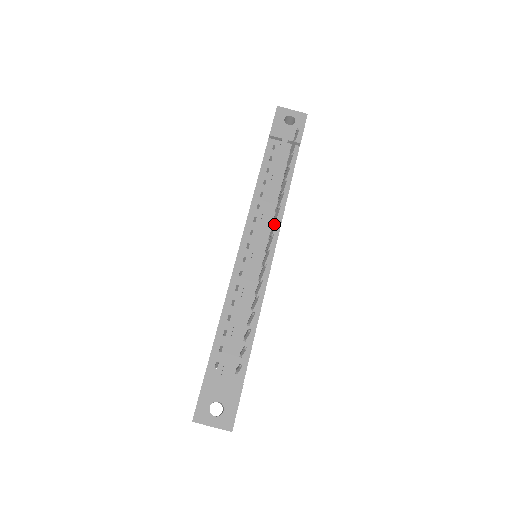
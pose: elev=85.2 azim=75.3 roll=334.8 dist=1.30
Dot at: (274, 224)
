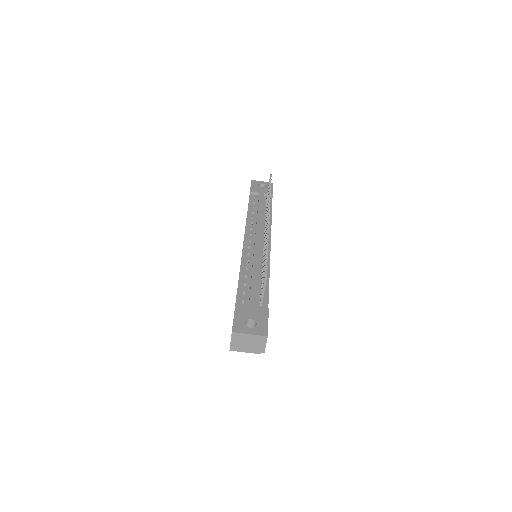
Dot at: (268, 214)
